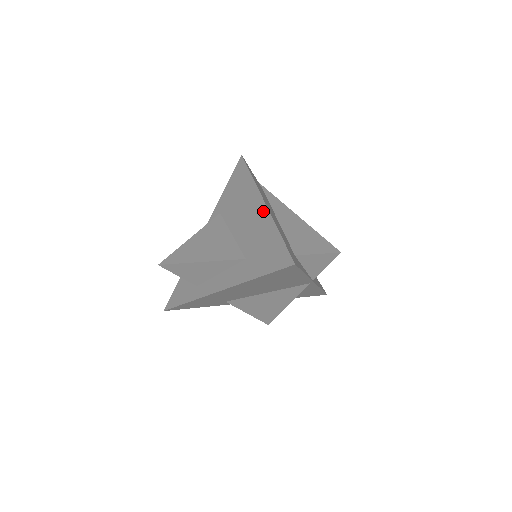
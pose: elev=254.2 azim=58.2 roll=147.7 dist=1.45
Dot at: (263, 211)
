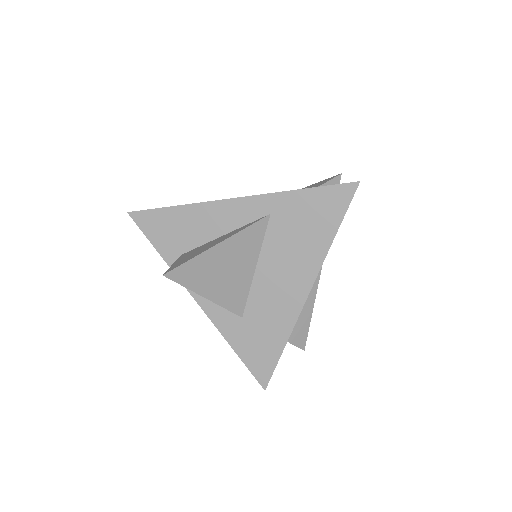
Dot at: (297, 304)
